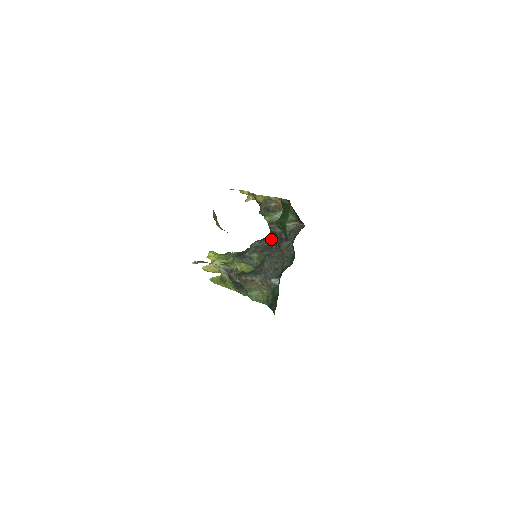
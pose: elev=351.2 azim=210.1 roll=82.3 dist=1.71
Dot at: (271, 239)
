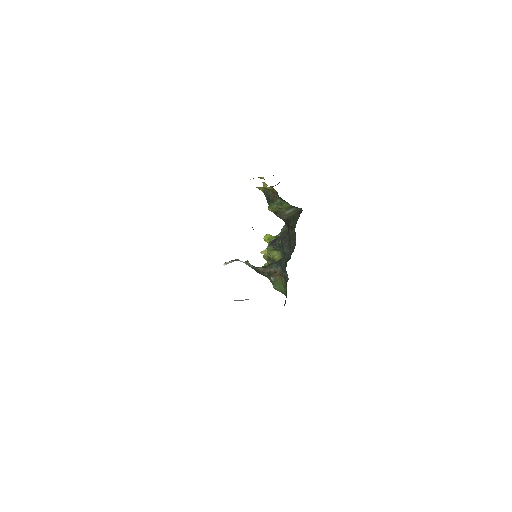
Dot at: occluded
